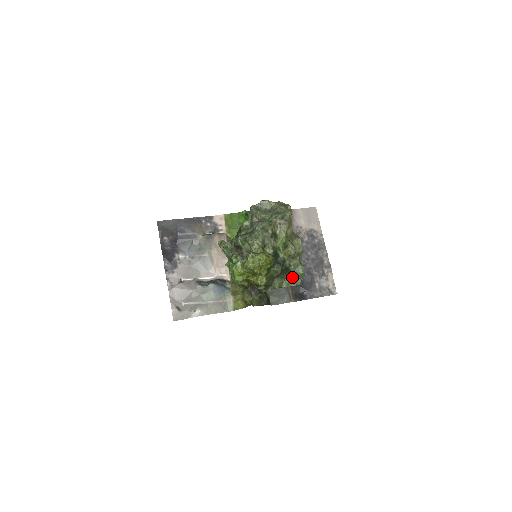
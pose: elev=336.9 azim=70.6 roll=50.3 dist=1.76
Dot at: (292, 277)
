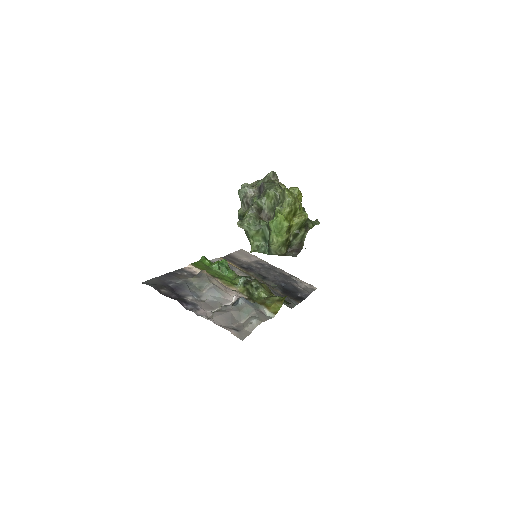
Dot at: occluded
